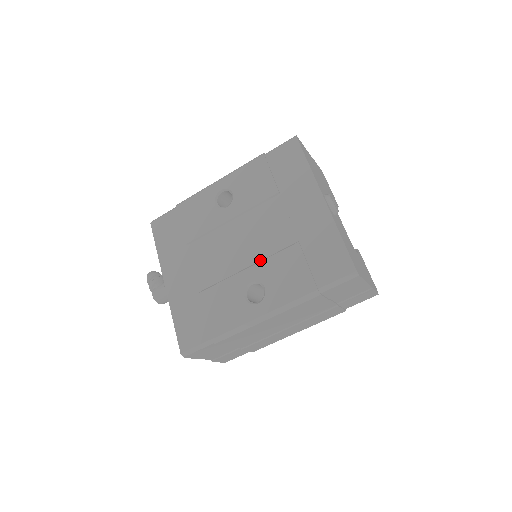
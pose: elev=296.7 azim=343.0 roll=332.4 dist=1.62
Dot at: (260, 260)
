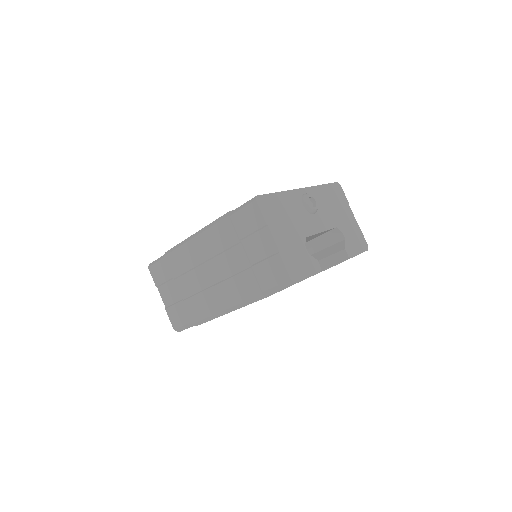
Dot at: occluded
